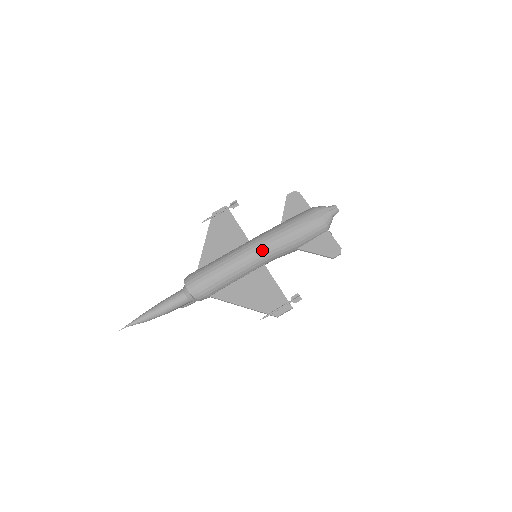
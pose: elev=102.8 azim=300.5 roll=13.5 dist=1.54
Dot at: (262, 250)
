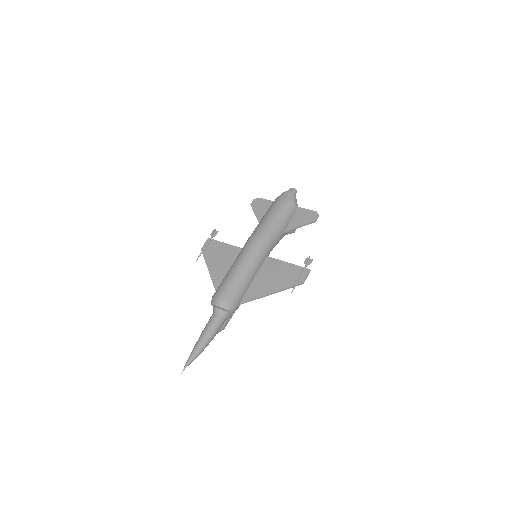
Dot at: (258, 244)
